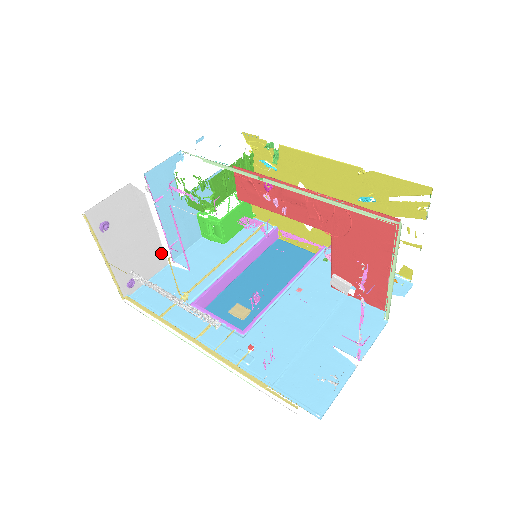
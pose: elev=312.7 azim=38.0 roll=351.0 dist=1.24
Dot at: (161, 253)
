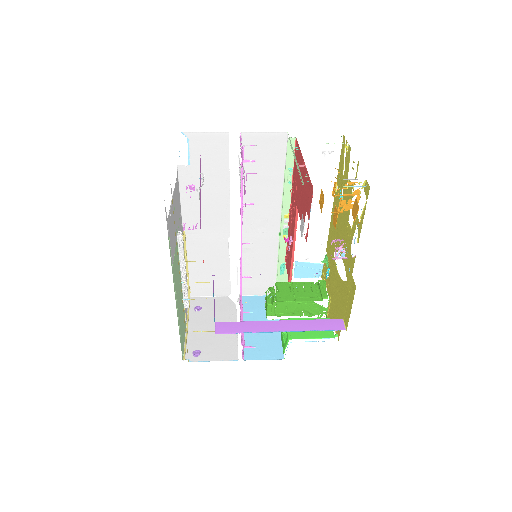
Dot at: (235, 348)
